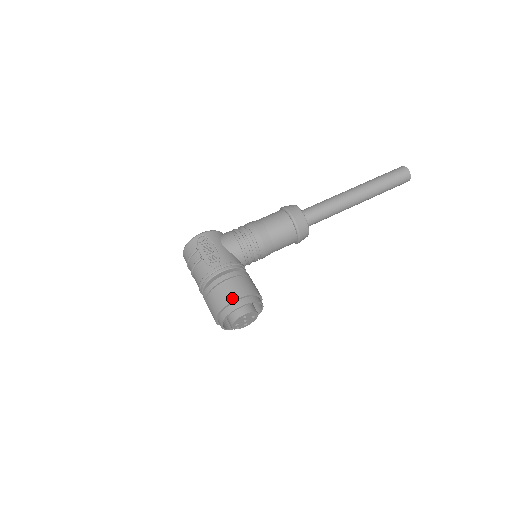
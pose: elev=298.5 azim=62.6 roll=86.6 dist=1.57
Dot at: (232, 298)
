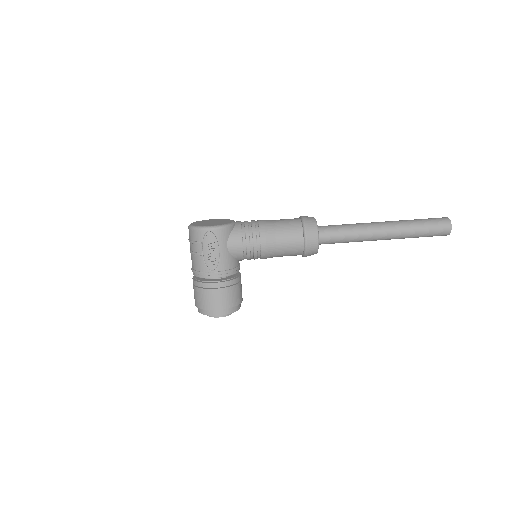
Dot at: (214, 307)
